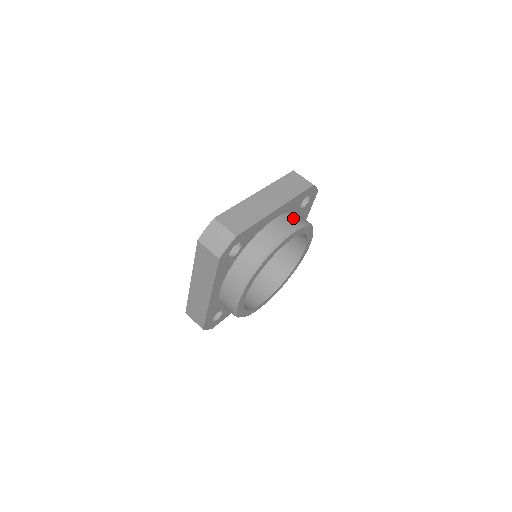
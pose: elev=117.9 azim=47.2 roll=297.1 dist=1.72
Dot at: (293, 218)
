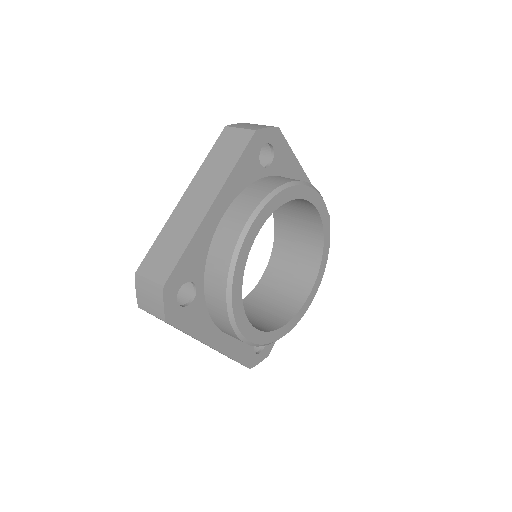
Dot at: occluded
